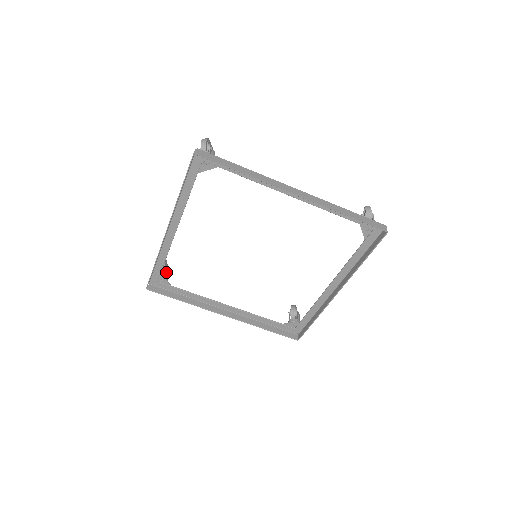
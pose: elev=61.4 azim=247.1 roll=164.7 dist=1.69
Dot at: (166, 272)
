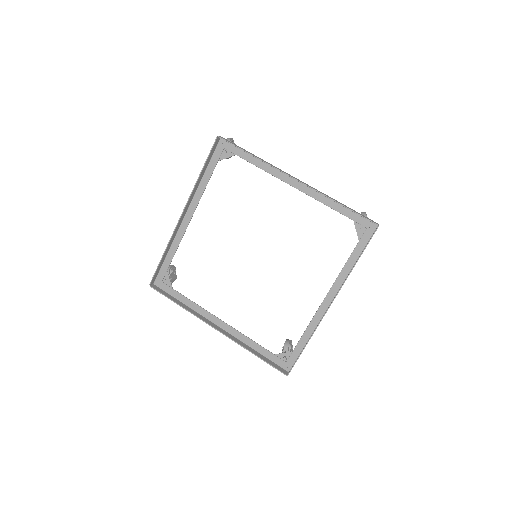
Dot at: (172, 276)
